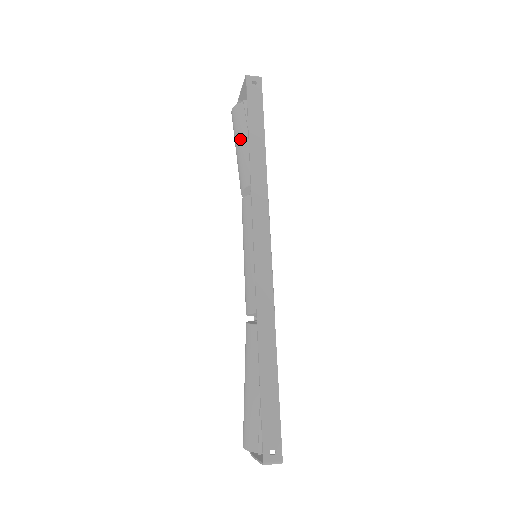
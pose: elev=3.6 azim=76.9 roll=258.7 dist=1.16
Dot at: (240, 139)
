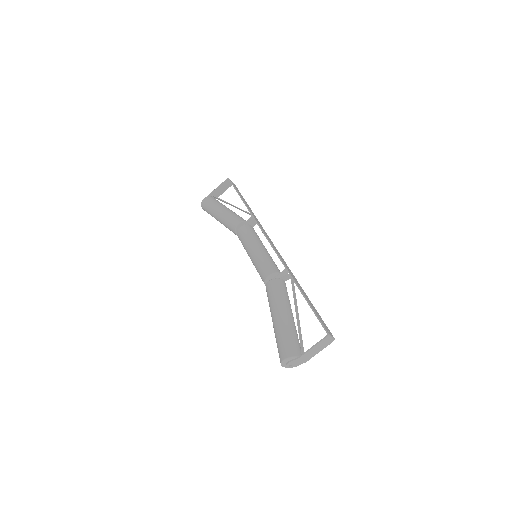
Dot at: (223, 206)
